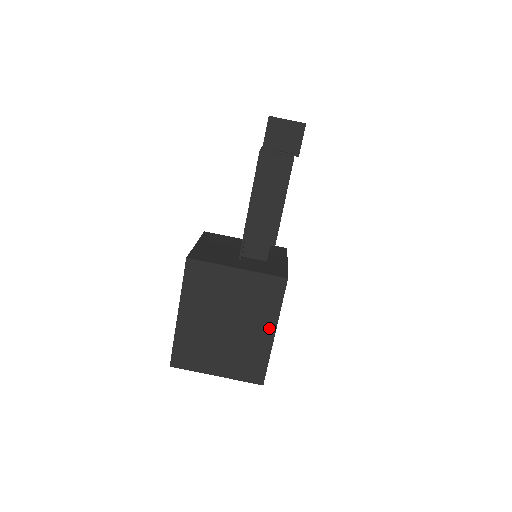
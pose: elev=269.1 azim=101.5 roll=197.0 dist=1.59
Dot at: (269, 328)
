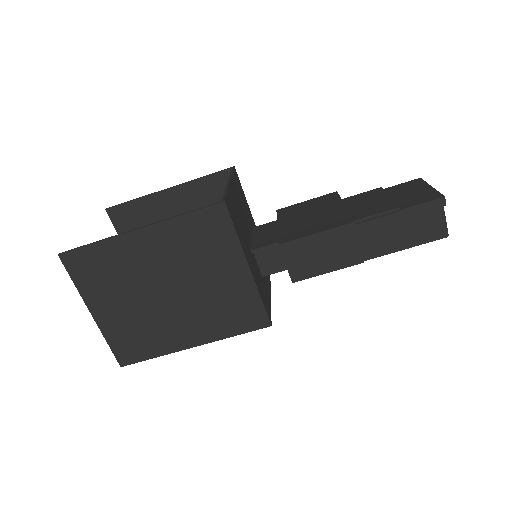
Dot at: (197, 337)
